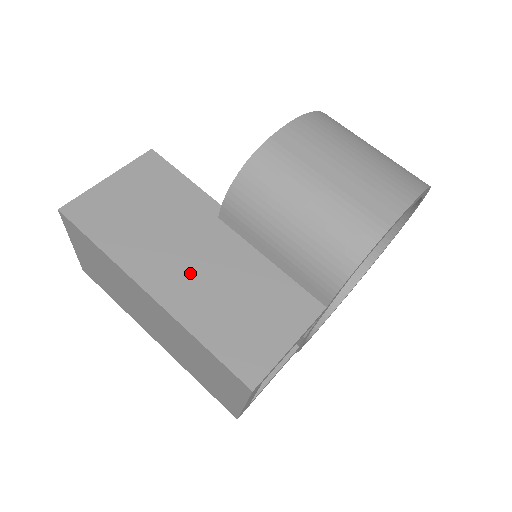
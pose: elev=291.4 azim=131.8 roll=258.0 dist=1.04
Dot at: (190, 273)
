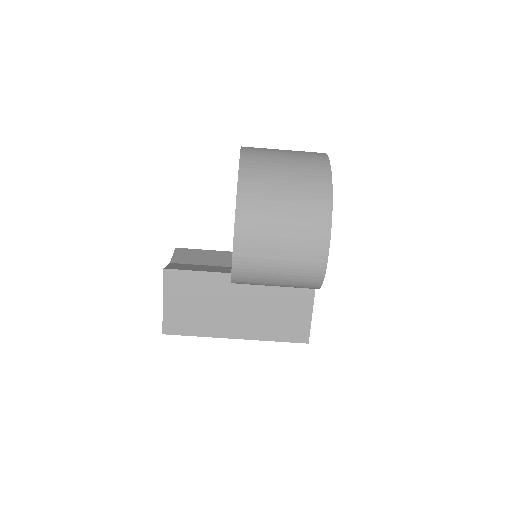
Dot at: (244, 318)
